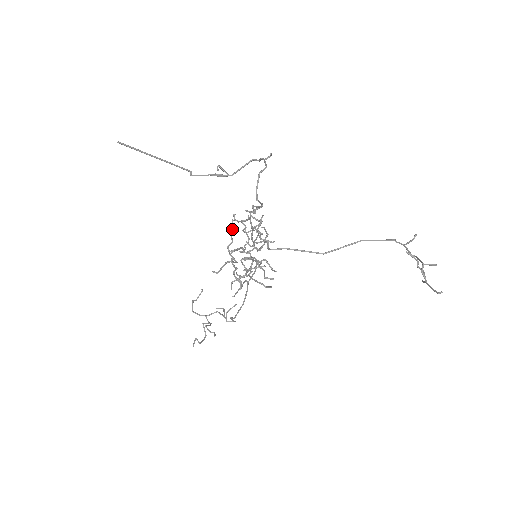
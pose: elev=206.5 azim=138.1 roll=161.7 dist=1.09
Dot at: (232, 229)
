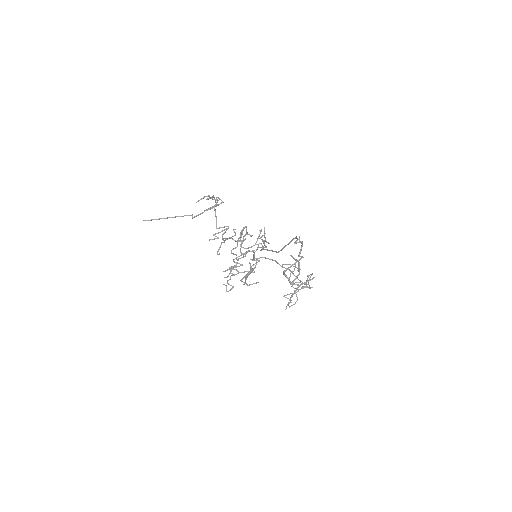
Dot at: occluded
